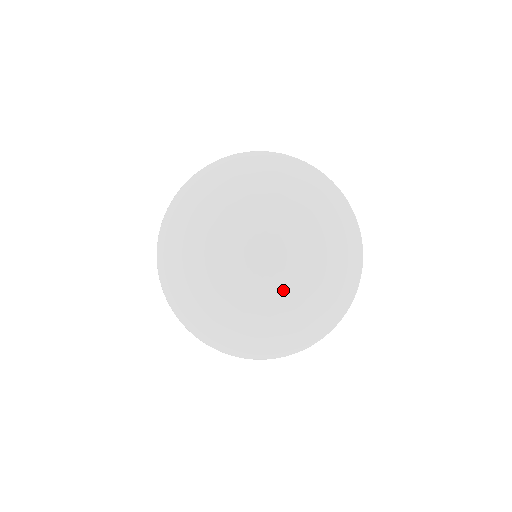
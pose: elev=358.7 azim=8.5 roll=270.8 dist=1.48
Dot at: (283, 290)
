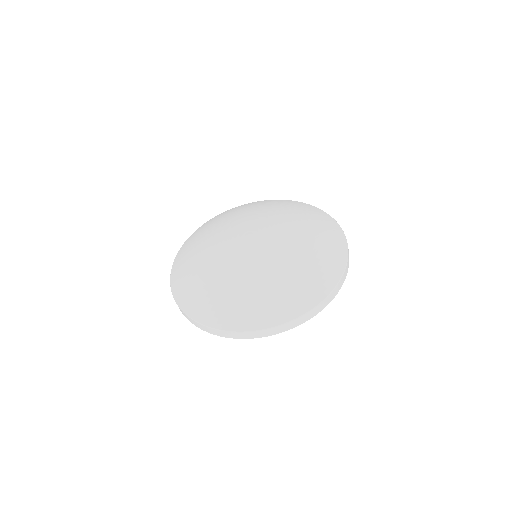
Dot at: (255, 267)
